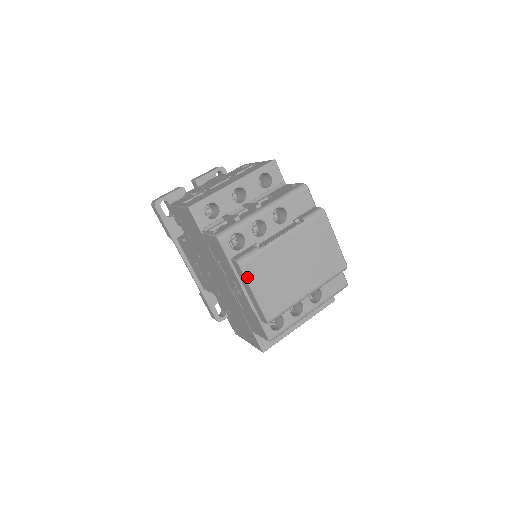
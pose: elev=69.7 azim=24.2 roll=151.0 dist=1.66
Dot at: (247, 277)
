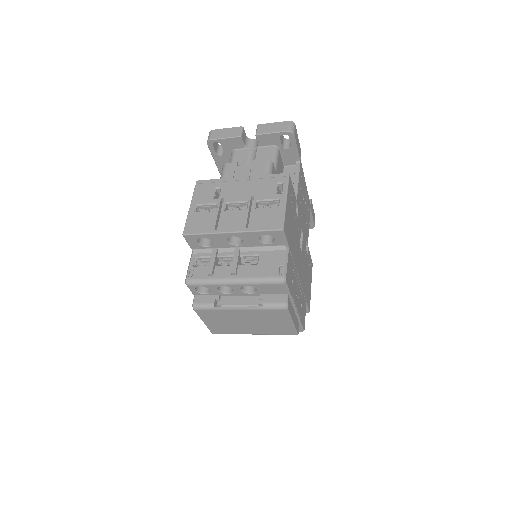
Dot at: (199, 315)
